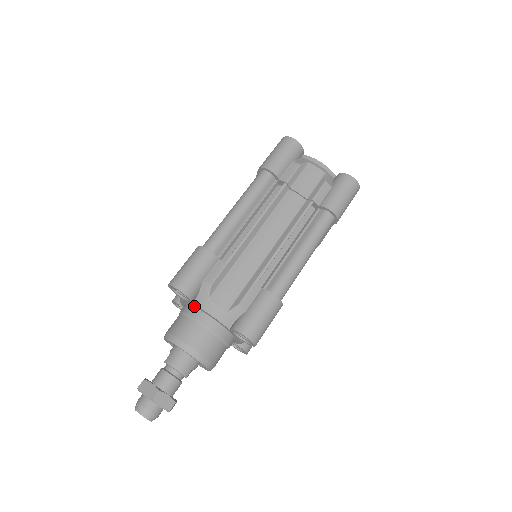
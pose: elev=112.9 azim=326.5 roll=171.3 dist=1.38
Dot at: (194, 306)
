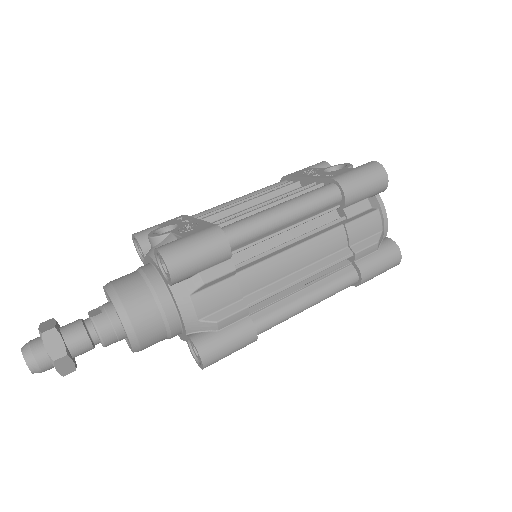
Dot at: (166, 284)
